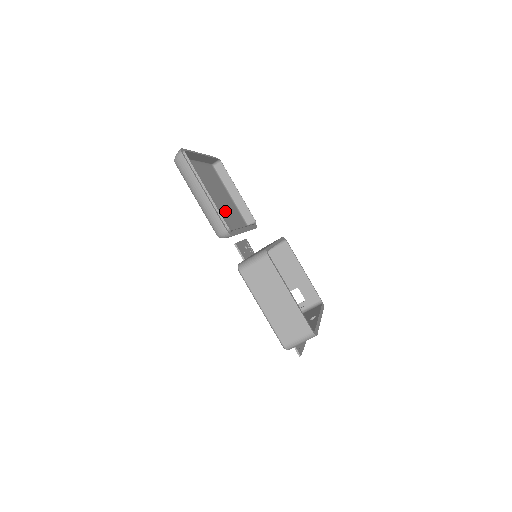
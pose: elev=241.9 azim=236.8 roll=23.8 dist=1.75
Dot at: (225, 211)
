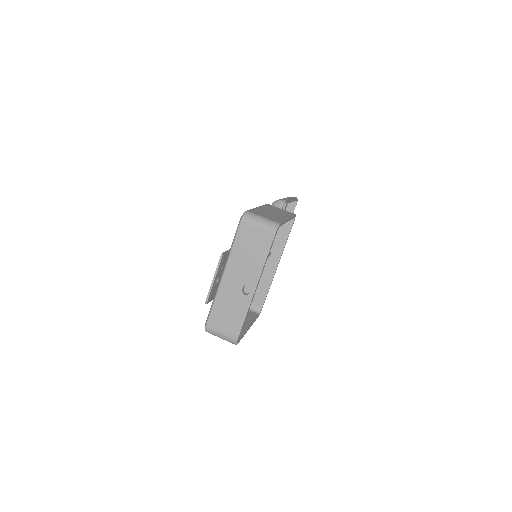
Dot at: occluded
